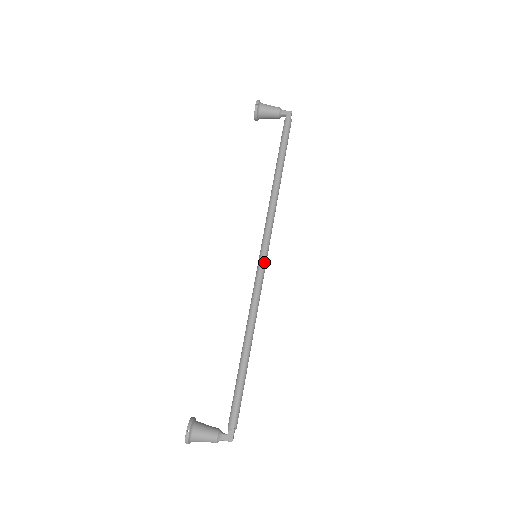
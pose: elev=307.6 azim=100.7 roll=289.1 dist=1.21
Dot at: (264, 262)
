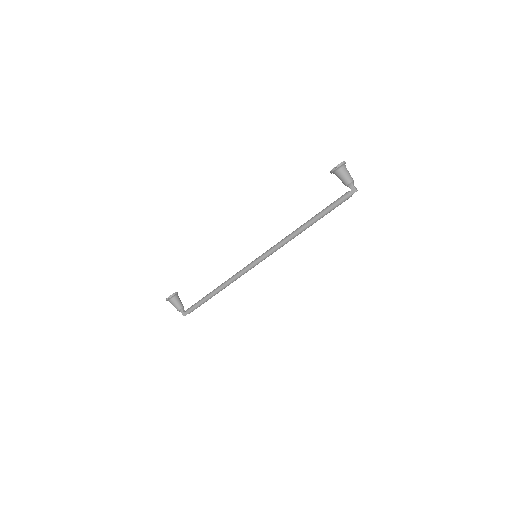
Dot at: (256, 264)
